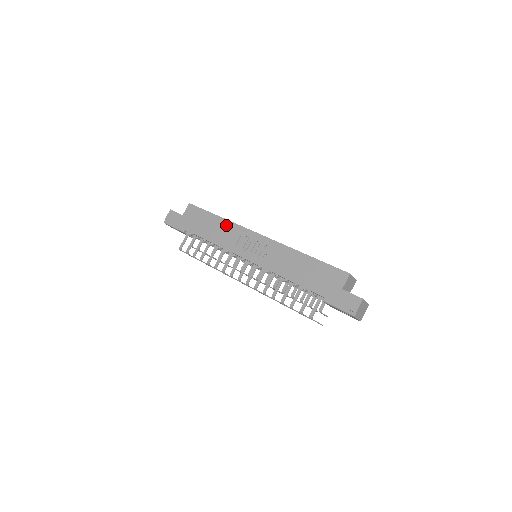
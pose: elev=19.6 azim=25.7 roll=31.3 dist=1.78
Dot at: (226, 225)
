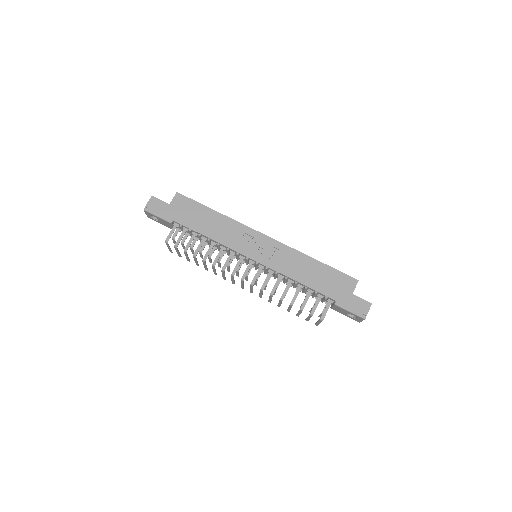
Dot at: (226, 221)
